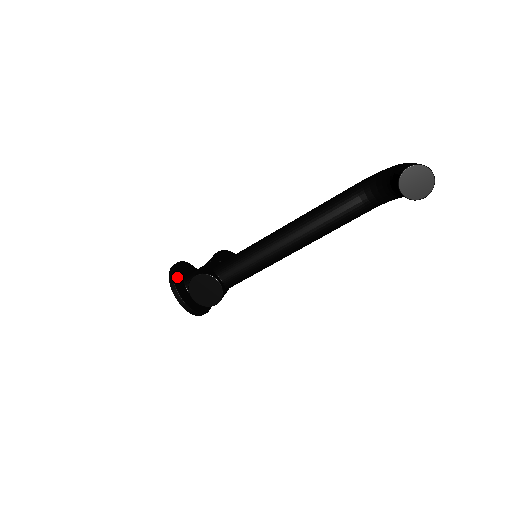
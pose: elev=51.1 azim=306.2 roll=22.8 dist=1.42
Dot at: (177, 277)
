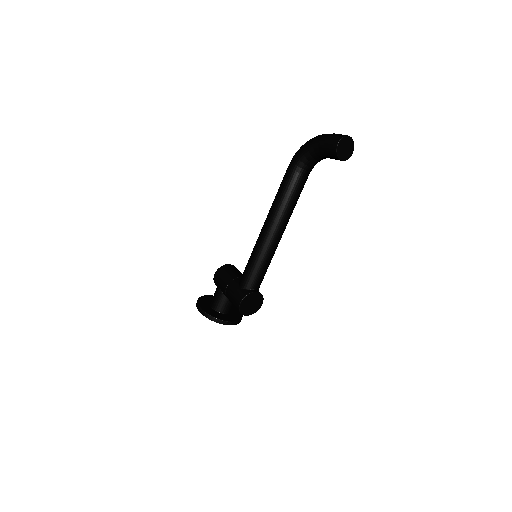
Dot at: (213, 314)
